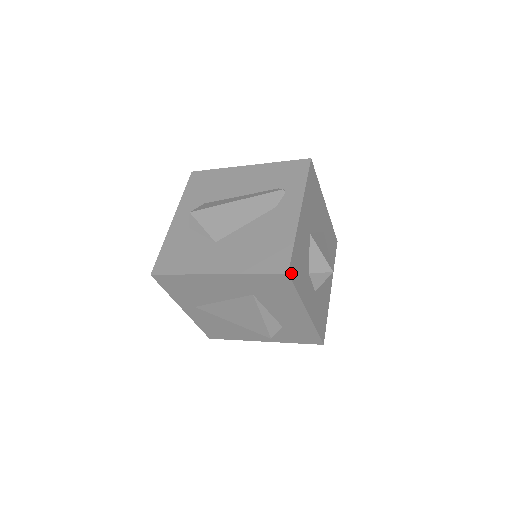
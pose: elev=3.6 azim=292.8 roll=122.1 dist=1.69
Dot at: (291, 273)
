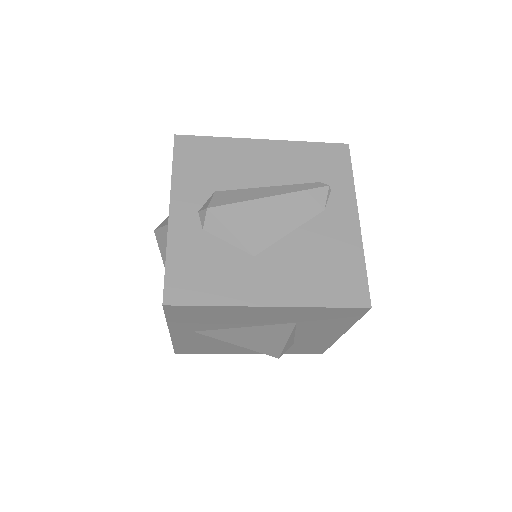
Dot at: occluded
